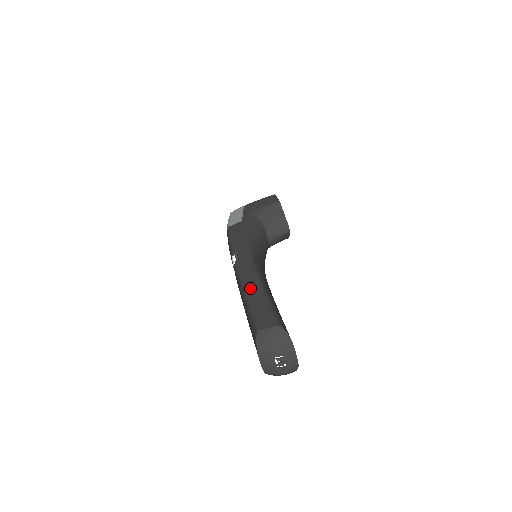
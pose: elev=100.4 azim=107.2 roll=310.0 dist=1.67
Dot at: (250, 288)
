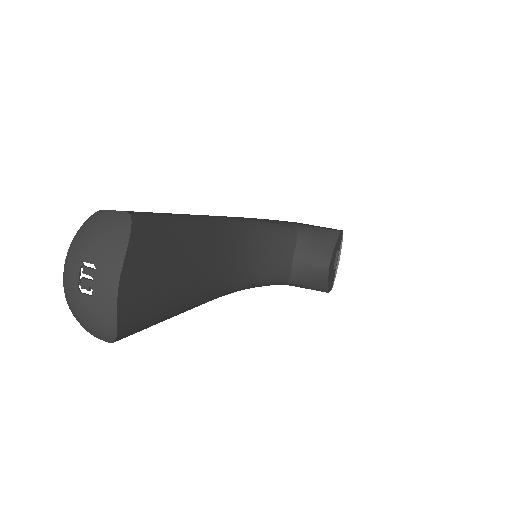
Dot at: occluded
